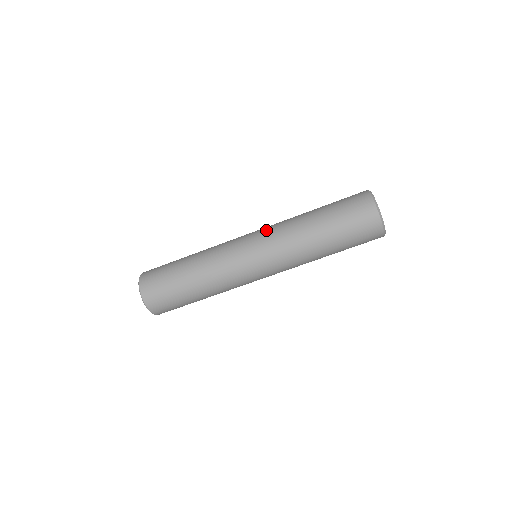
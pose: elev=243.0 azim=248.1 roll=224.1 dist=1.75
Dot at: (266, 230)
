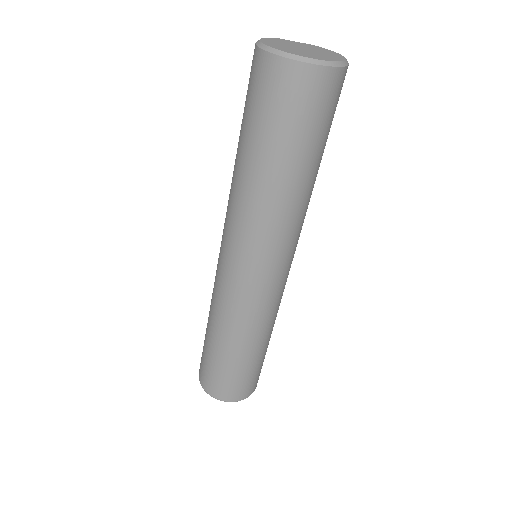
Dot at: (240, 244)
